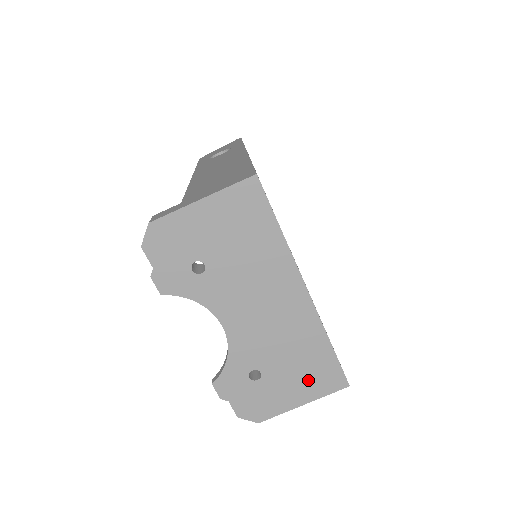
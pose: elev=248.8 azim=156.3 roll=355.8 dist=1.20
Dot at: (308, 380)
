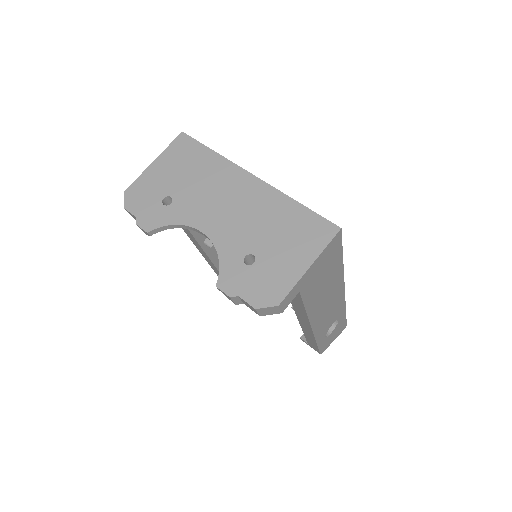
Dot at: (299, 241)
